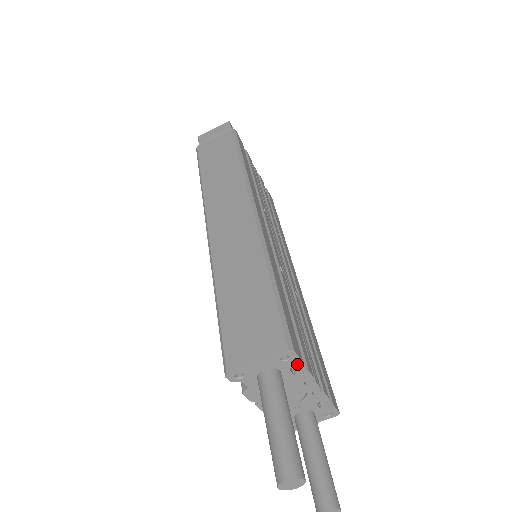
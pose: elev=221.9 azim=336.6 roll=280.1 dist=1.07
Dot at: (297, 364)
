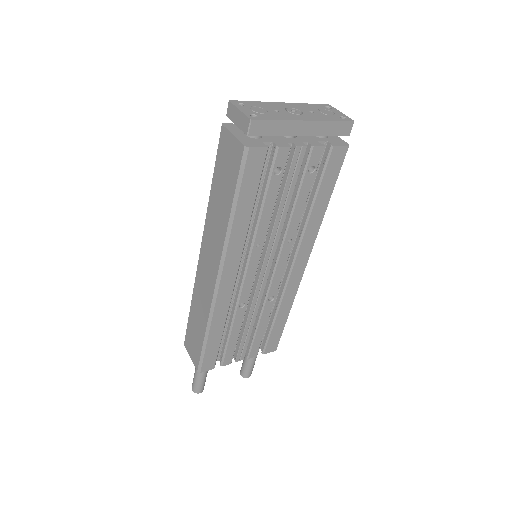
Dot at: (211, 367)
